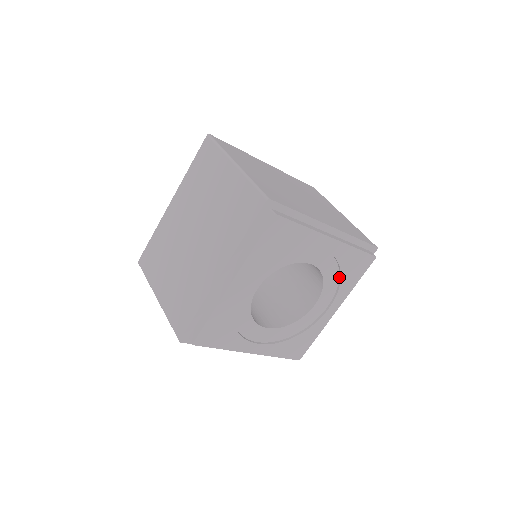
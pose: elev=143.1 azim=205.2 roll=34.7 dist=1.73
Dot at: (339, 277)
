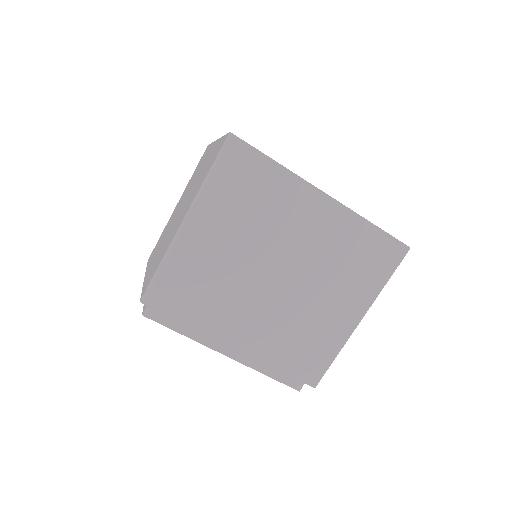
Dot at: occluded
